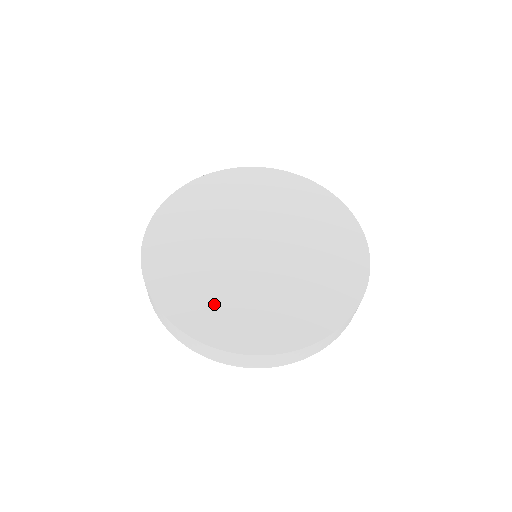
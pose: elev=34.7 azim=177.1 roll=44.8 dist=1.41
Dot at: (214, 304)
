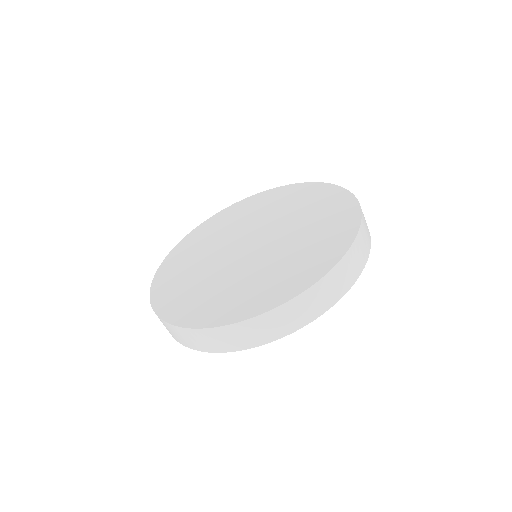
Dot at: (220, 297)
